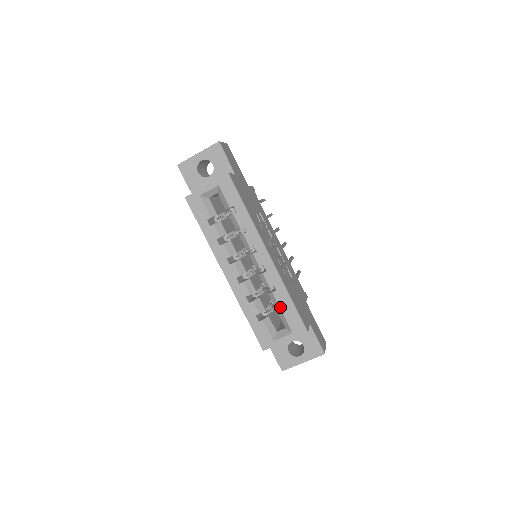
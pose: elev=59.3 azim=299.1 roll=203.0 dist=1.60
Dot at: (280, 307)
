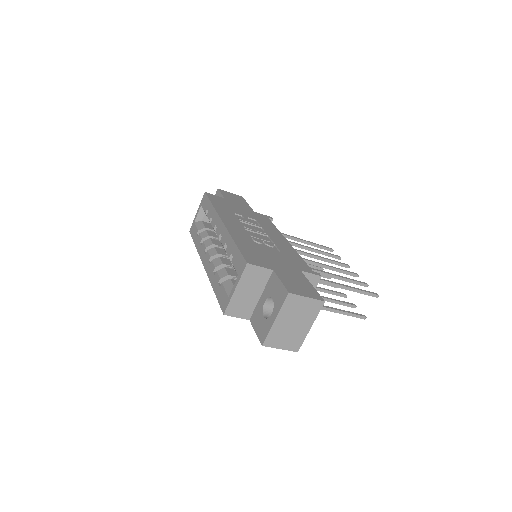
Dot at: occluded
